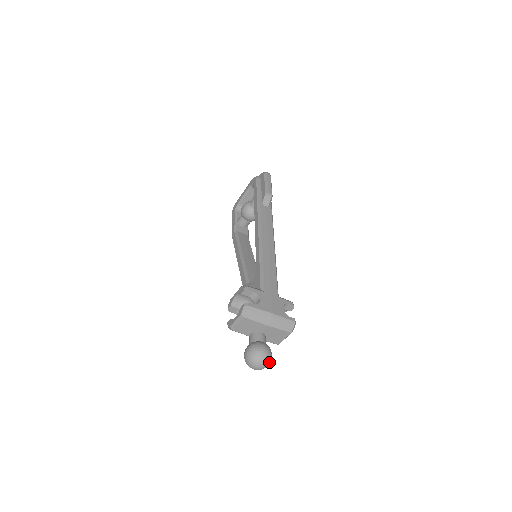
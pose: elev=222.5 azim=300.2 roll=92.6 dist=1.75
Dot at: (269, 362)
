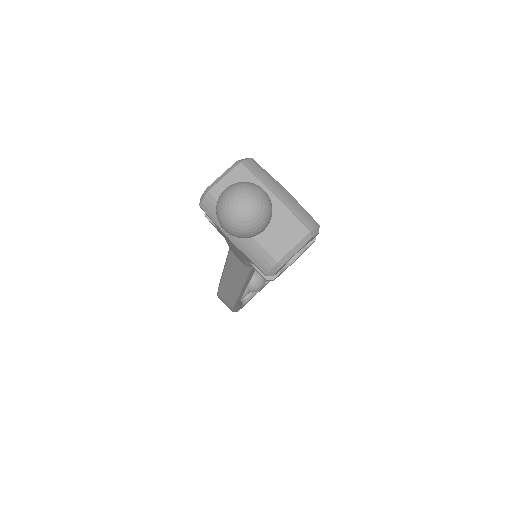
Dot at: (265, 210)
